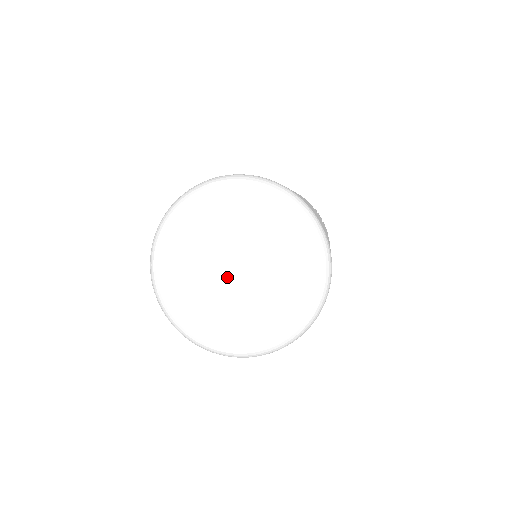
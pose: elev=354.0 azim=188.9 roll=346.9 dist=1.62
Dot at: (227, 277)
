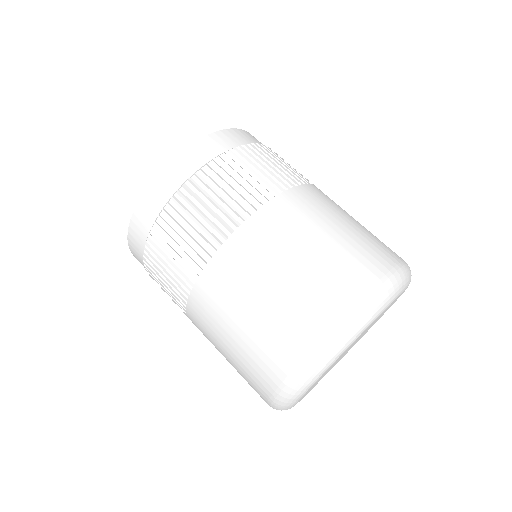
Dot at: occluded
